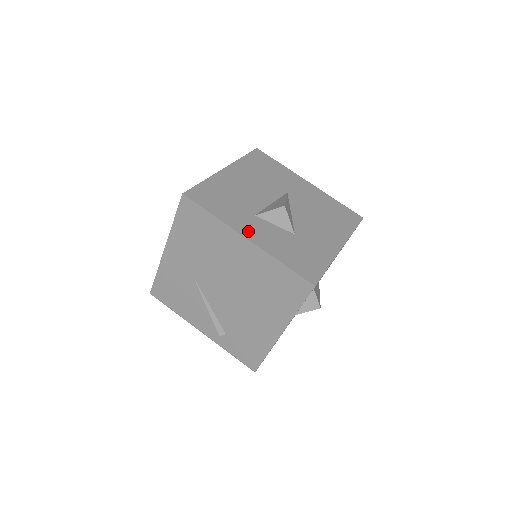
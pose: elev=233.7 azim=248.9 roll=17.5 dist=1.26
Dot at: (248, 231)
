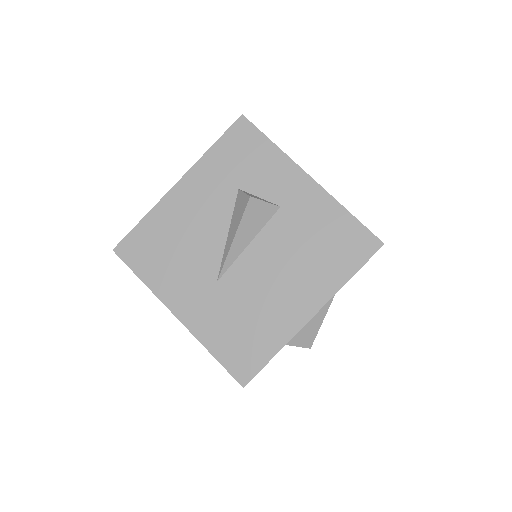
Dot at: occluded
